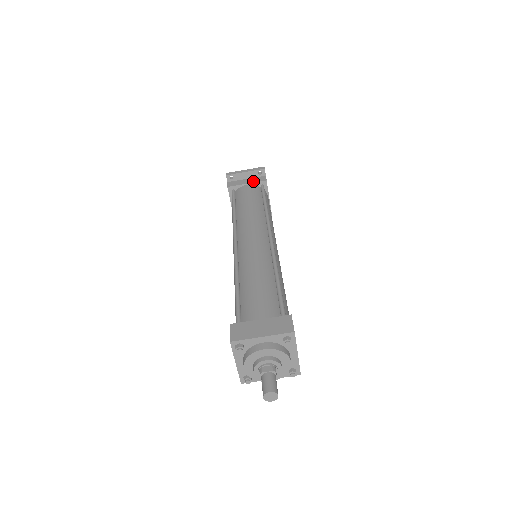
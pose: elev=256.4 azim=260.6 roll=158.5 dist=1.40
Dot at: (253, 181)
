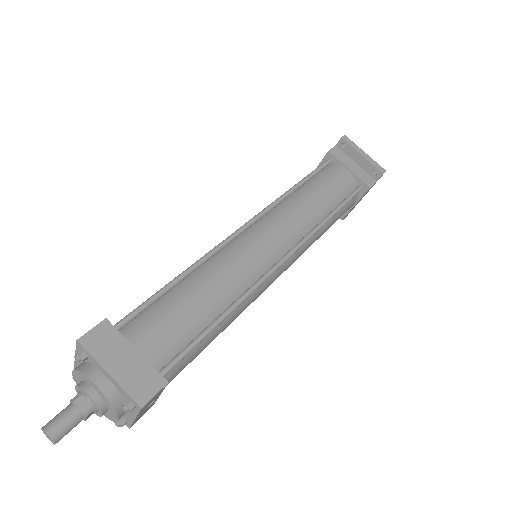
Dot at: (358, 173)
